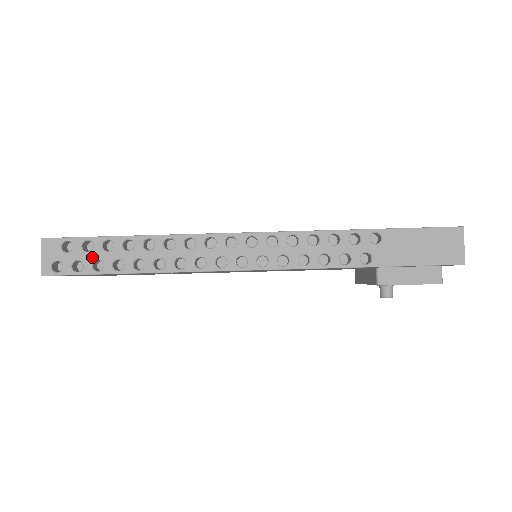
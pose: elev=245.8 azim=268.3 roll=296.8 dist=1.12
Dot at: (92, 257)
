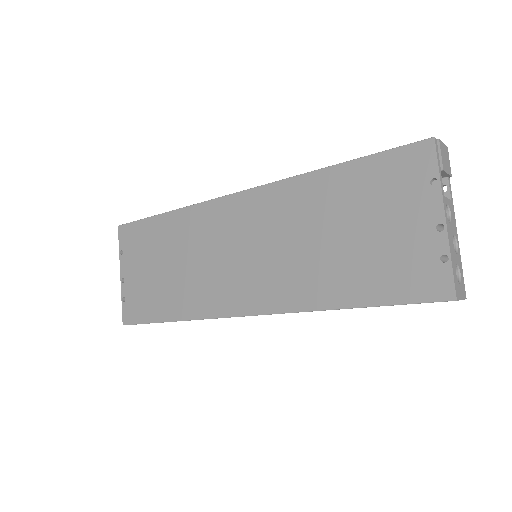
Dot at: occluded
